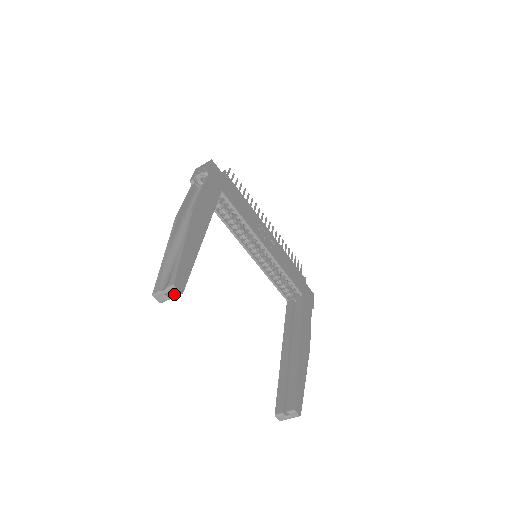
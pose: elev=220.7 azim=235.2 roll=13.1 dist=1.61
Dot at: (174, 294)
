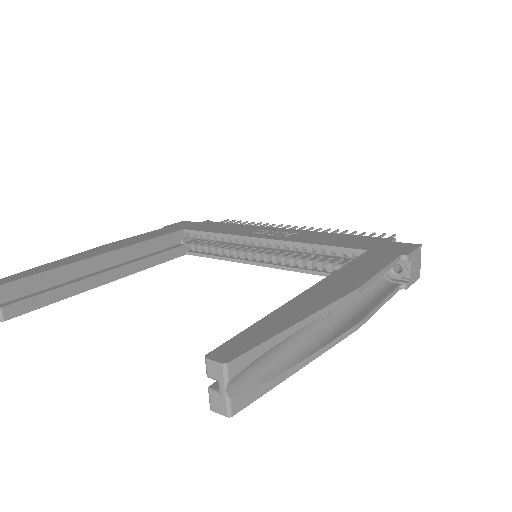
Dot at: out of frame
